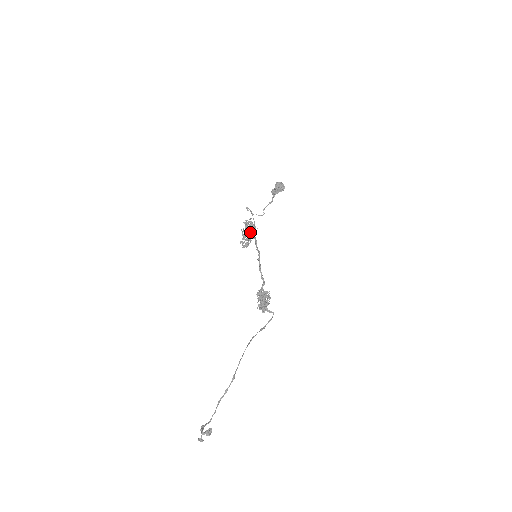
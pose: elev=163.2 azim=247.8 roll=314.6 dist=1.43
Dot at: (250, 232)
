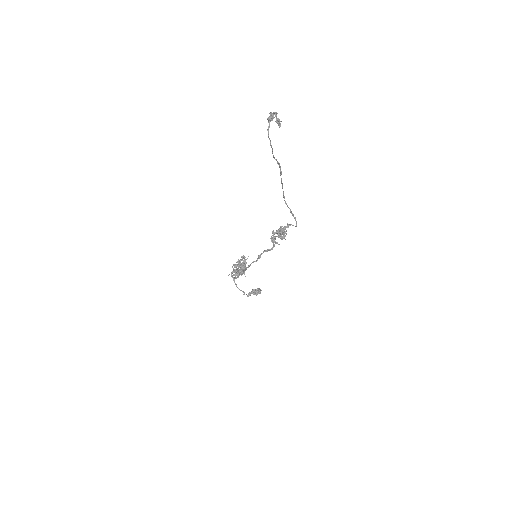
Dot at: occluded
